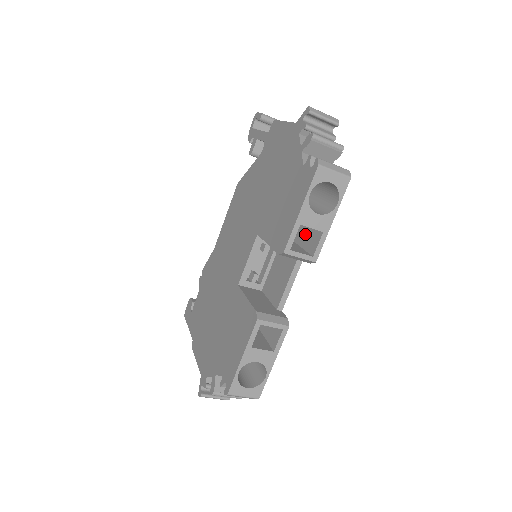
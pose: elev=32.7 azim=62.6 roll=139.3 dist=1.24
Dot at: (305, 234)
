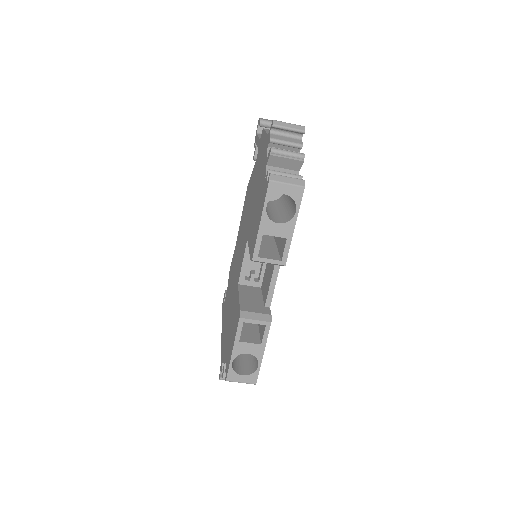
Dot at: (280, 238)
